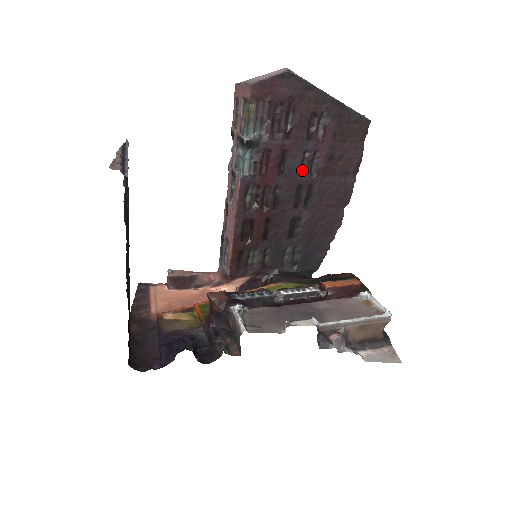
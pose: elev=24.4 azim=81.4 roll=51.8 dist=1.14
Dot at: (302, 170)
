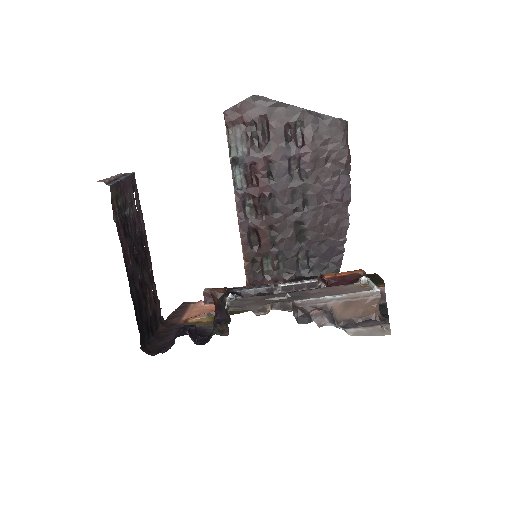
Dot at: (291, 177)
